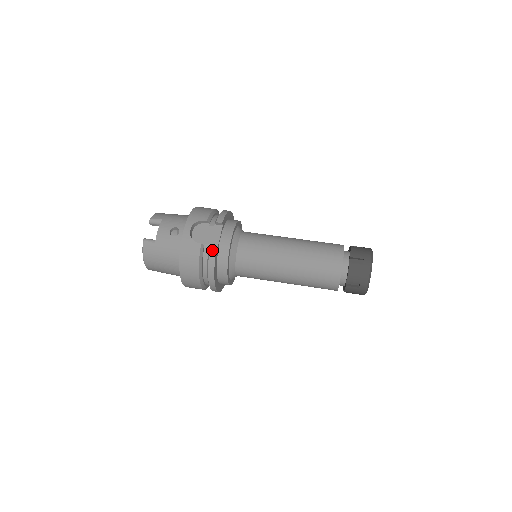
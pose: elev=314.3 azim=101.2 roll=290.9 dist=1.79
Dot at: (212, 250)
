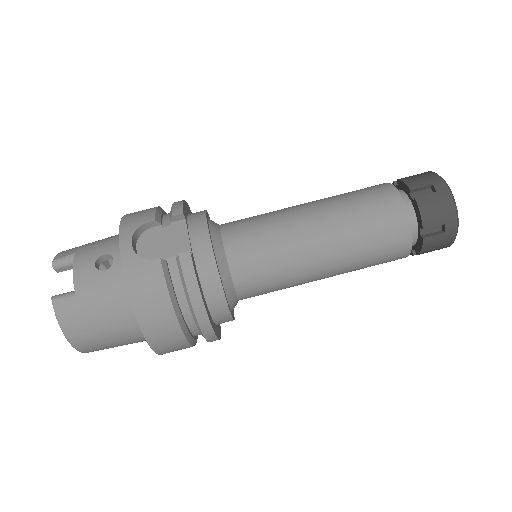
Dot at: (184, 262)
